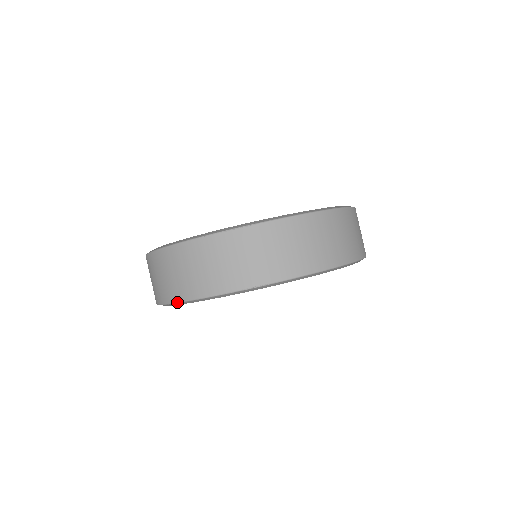
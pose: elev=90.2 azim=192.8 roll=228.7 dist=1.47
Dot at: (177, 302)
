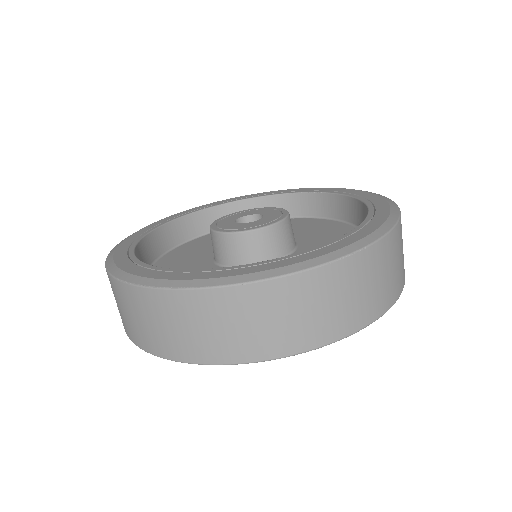
Dot at: (237, 364)
